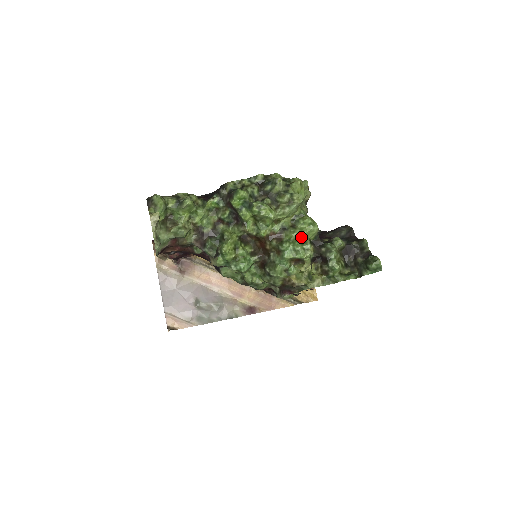
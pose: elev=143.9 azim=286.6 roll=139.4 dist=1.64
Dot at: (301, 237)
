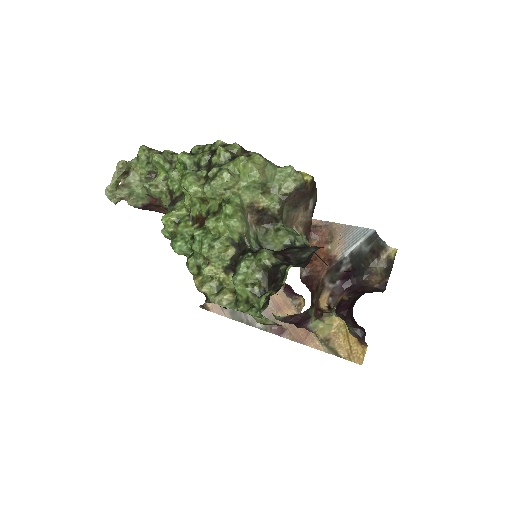
Dot at: (215, 229)
